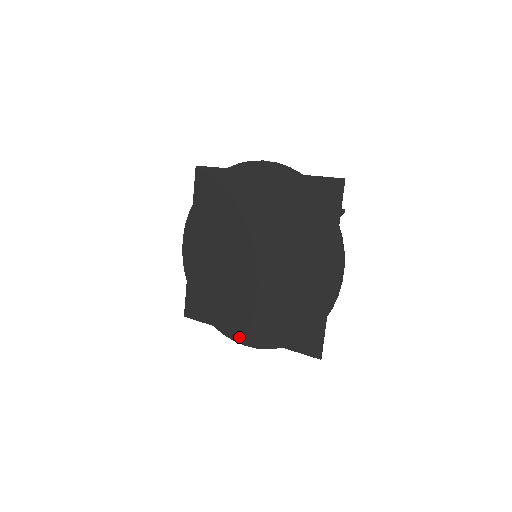
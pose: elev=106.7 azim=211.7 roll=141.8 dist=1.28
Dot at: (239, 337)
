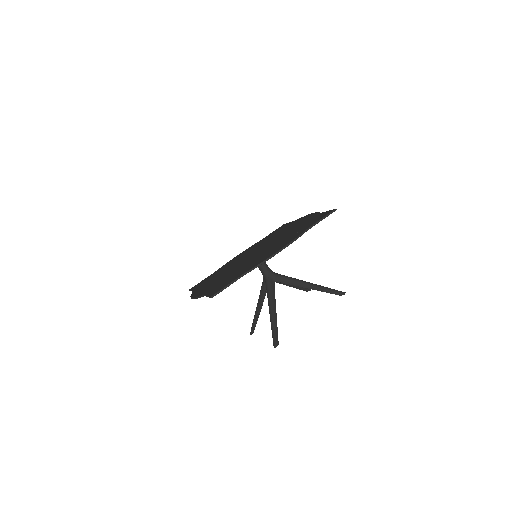
Dot at: (195, 294)
